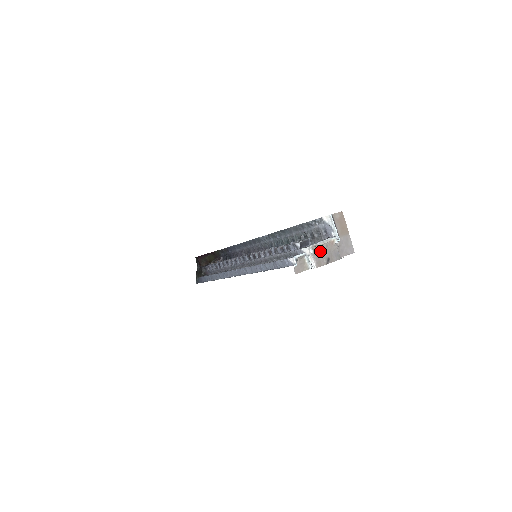
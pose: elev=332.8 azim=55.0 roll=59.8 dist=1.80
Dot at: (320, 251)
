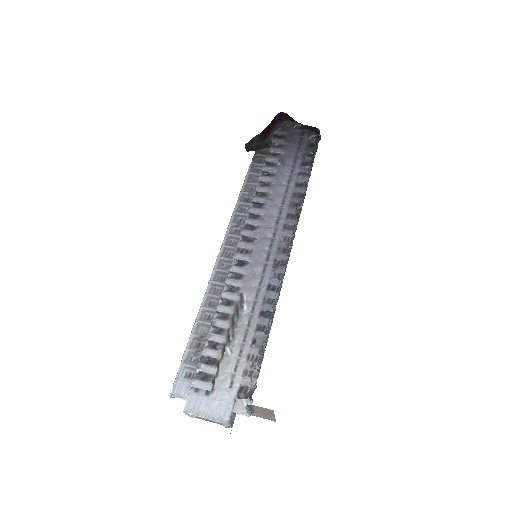
Dot at: occluded
